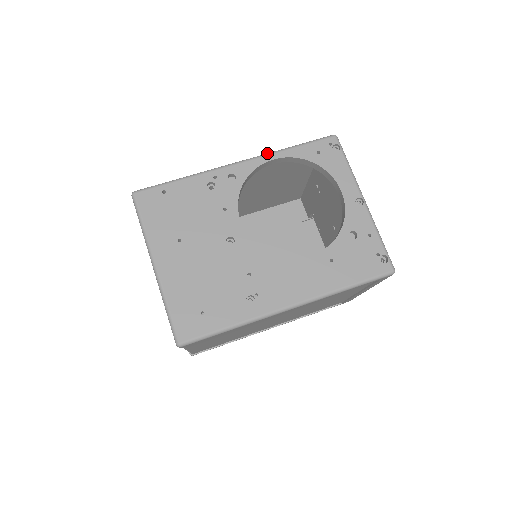
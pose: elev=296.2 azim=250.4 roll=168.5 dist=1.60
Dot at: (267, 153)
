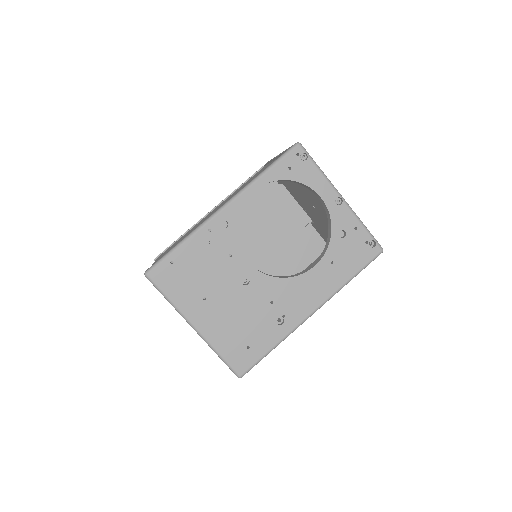
Dot at: (245, 187)
